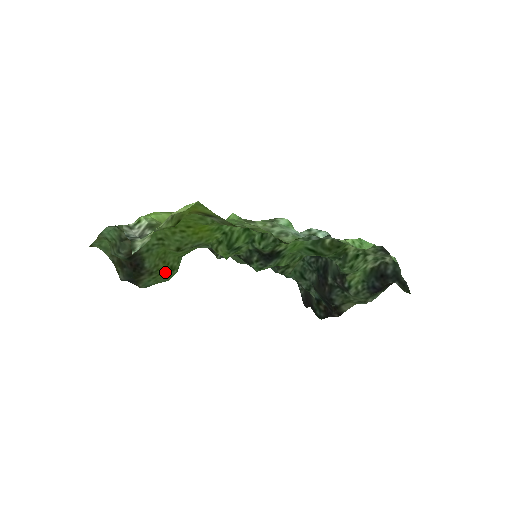
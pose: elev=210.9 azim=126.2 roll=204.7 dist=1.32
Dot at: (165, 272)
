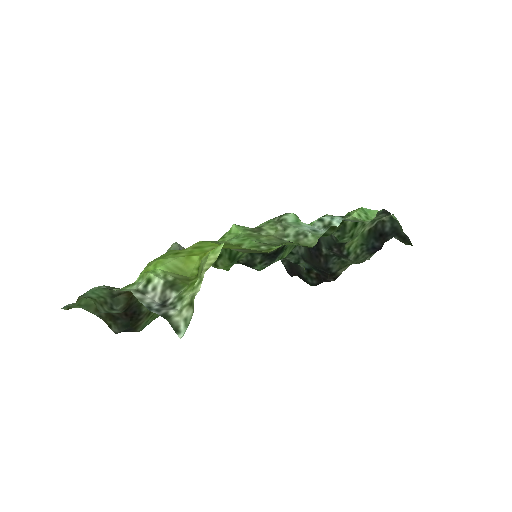
Dot at: occluded
